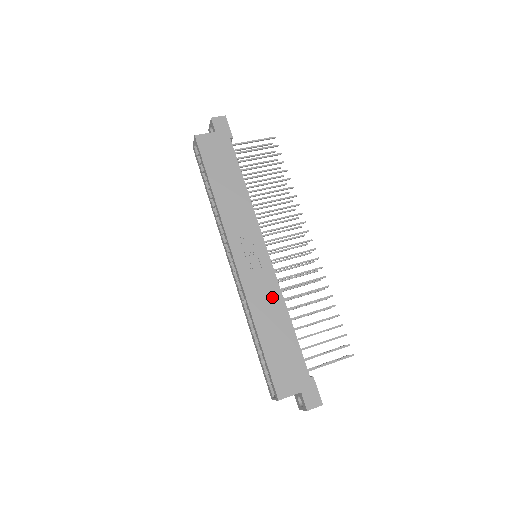
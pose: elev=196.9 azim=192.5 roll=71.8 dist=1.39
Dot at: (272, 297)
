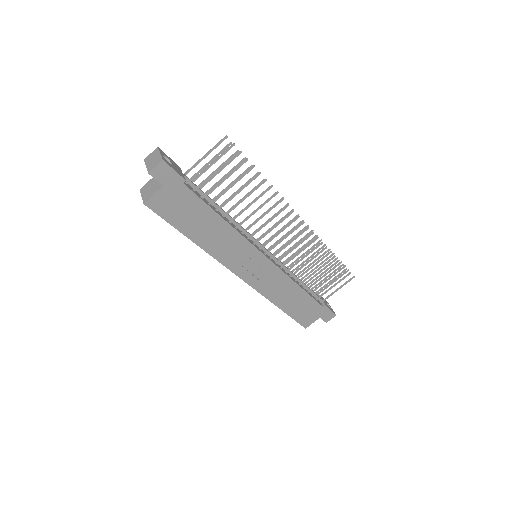
Dot at: (282, 284)
